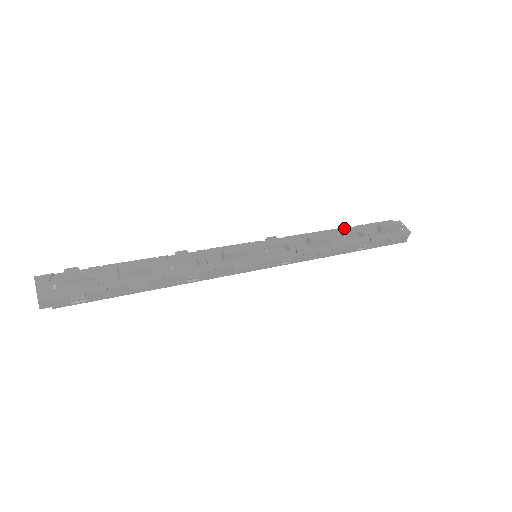
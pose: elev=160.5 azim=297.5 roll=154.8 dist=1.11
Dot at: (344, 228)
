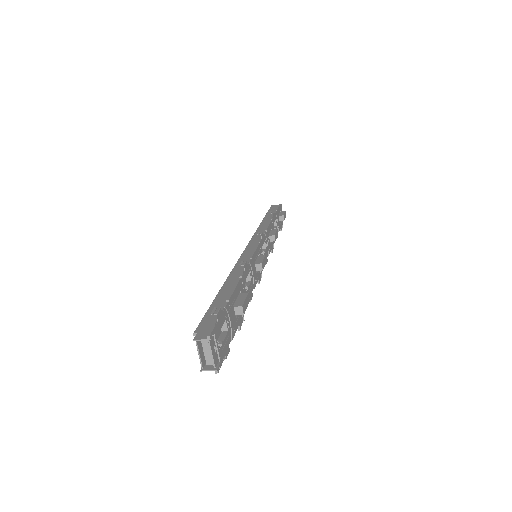
Dot at: (274, 216)
